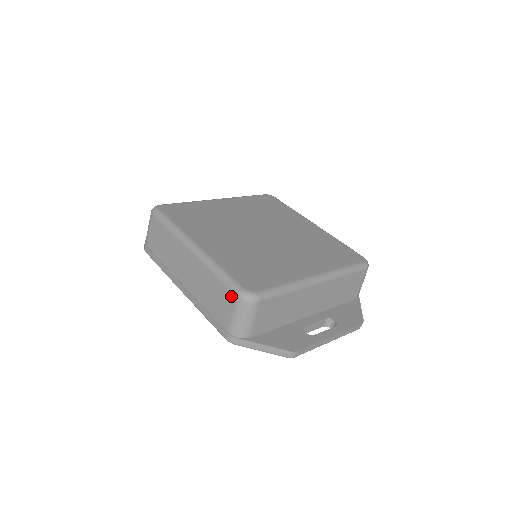
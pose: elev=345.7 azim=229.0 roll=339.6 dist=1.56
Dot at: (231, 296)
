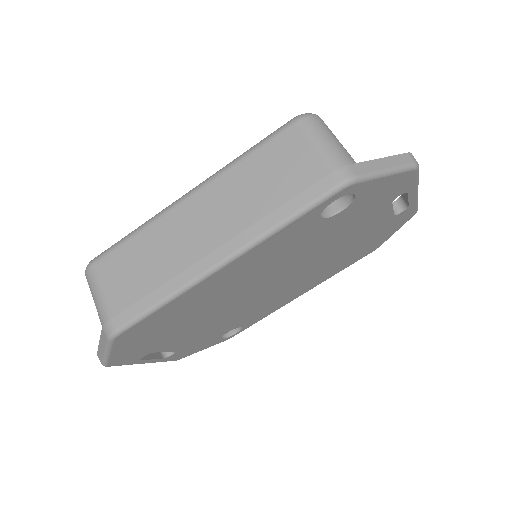
Dot at: (289, 135)
